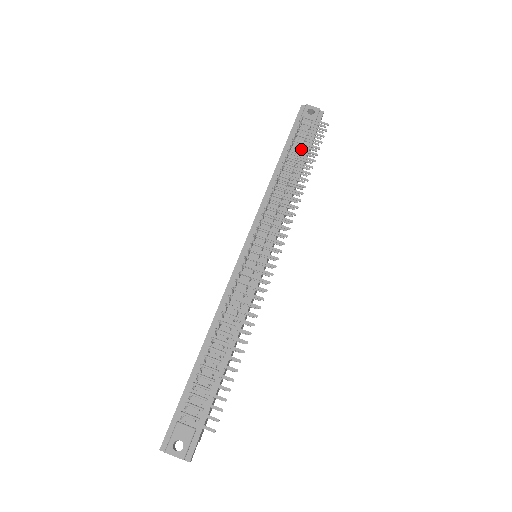
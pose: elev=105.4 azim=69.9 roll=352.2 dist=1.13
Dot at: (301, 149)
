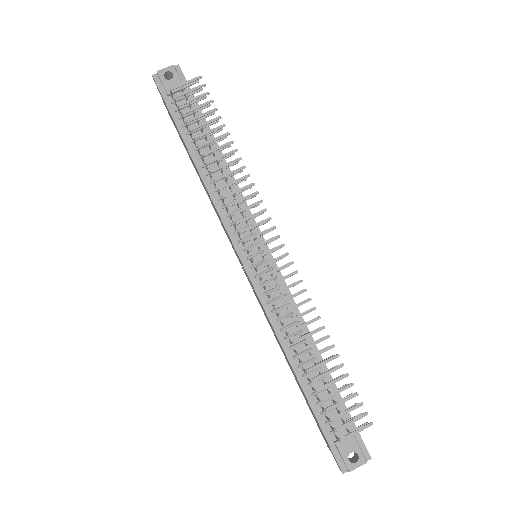
Dot at: (202, 125)
